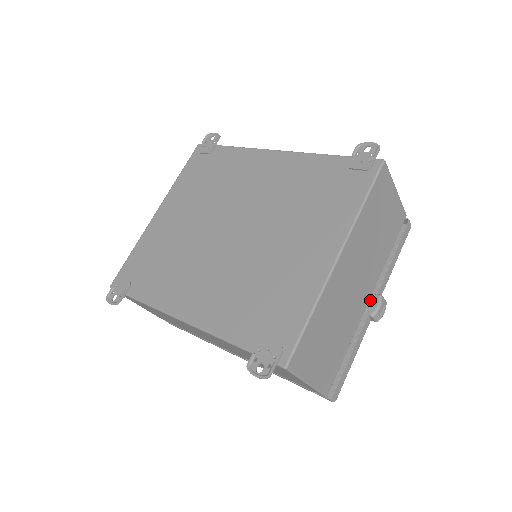
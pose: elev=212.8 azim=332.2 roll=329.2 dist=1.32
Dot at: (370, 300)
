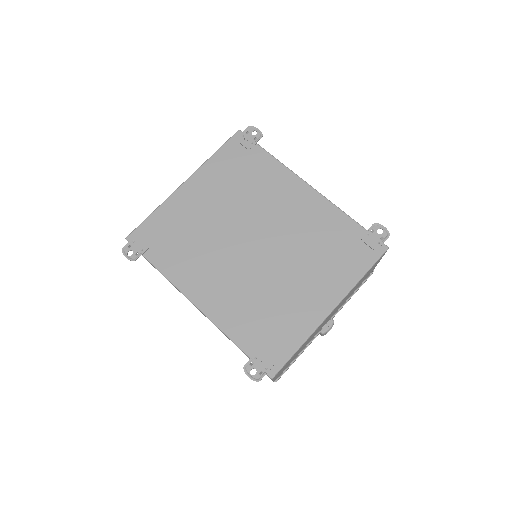
Dot at: occluded
